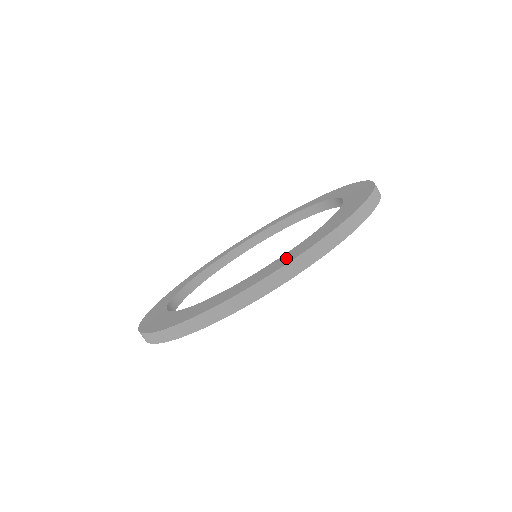
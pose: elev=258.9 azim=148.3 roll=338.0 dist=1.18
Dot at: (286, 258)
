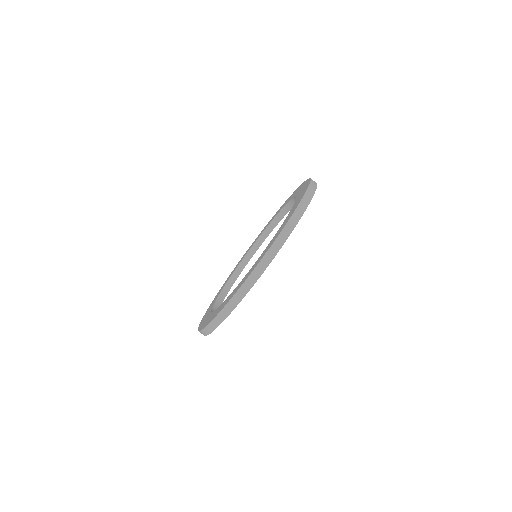
Dot at: (289, 216)
